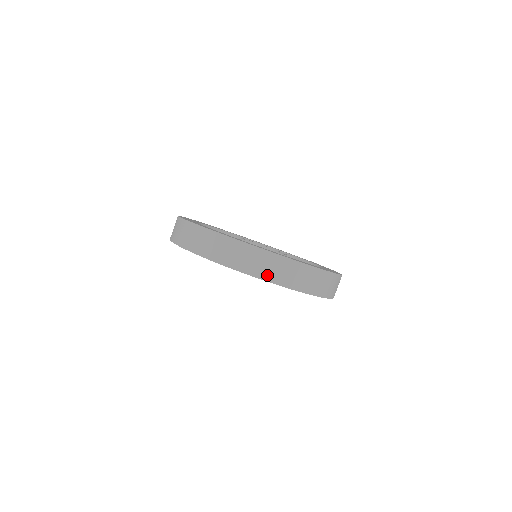
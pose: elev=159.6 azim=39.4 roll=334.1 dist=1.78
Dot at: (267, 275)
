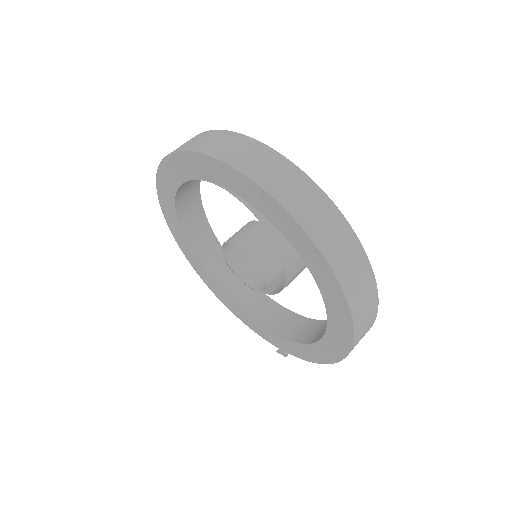
Dot at: (313, 227)
